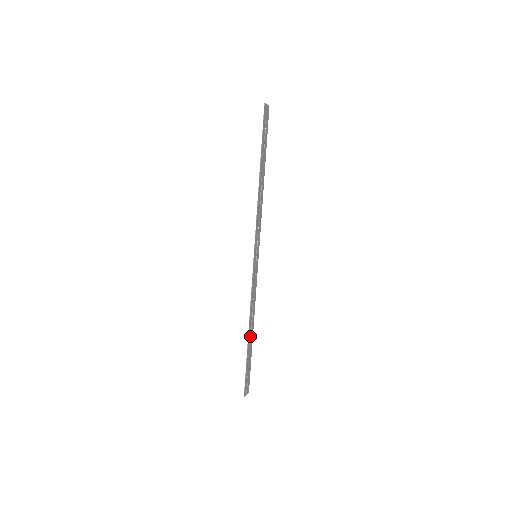
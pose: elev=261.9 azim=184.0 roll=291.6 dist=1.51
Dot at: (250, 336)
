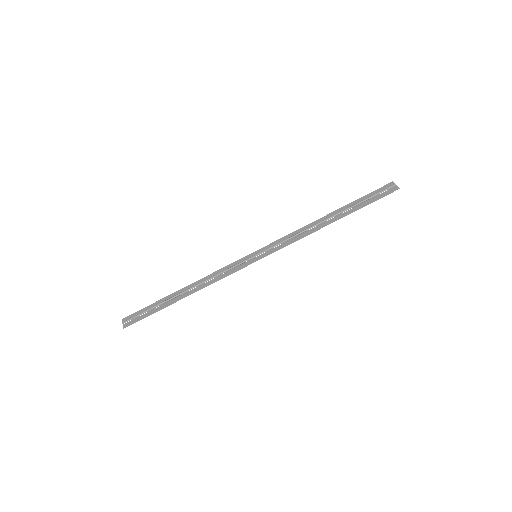
Dot at: (180, 295)
